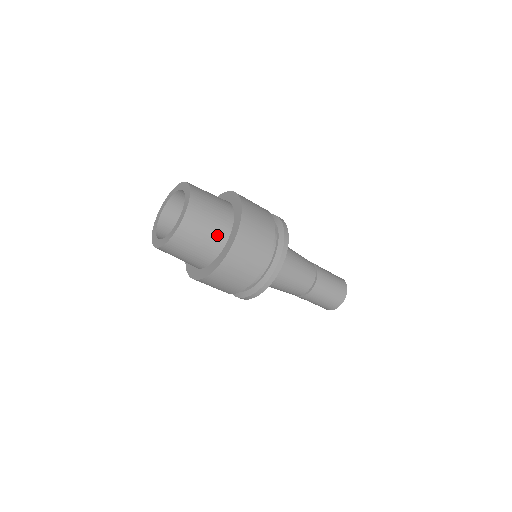
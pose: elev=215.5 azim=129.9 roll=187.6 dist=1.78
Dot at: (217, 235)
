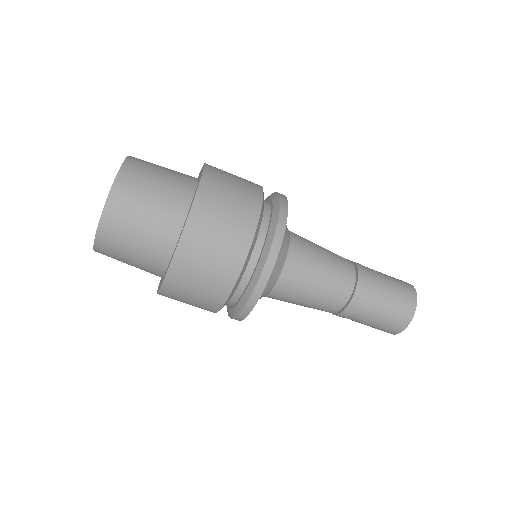
Dot at: (156, 245)
